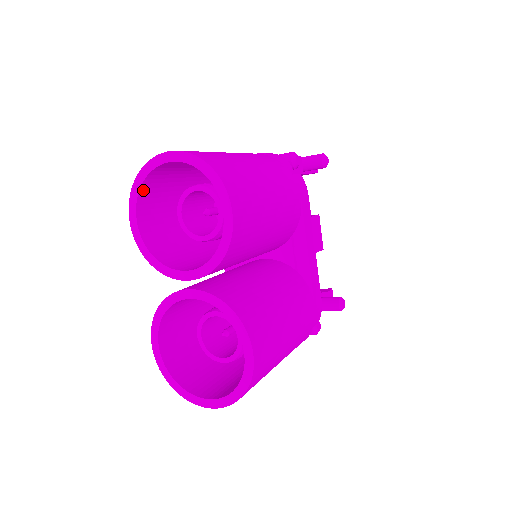
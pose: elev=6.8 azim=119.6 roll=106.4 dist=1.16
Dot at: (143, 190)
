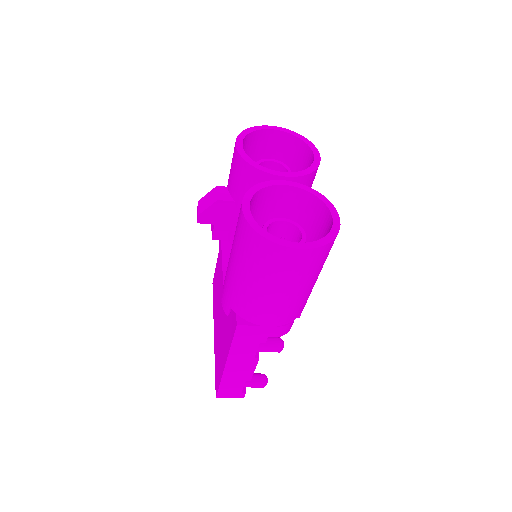
Dot at: (247, 137)
